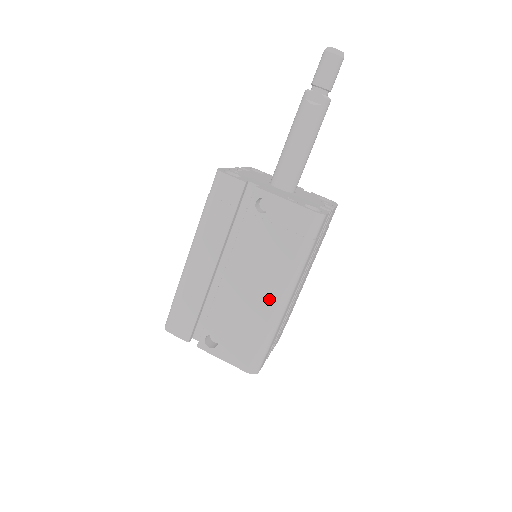
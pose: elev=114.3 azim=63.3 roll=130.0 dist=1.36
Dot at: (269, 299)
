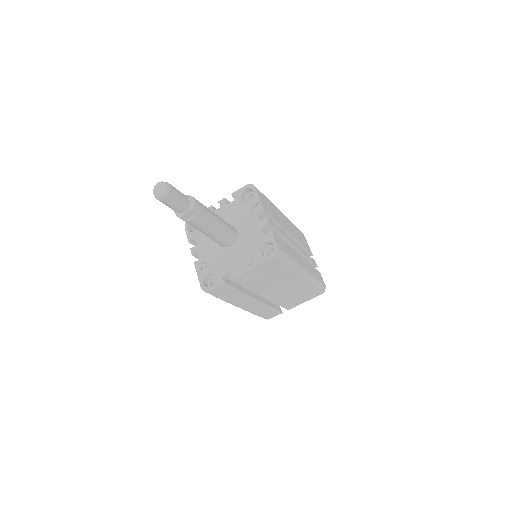
Dot at: (297, 282)
